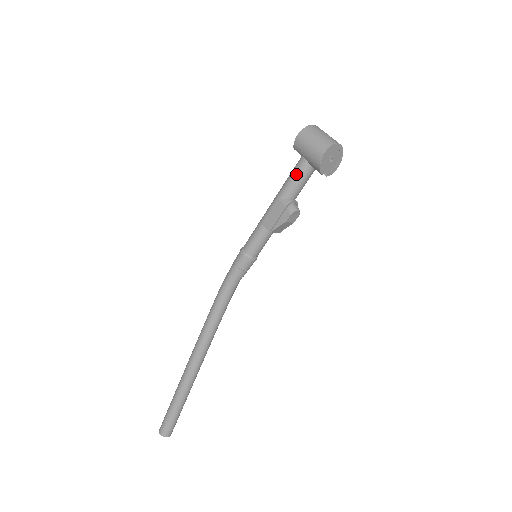
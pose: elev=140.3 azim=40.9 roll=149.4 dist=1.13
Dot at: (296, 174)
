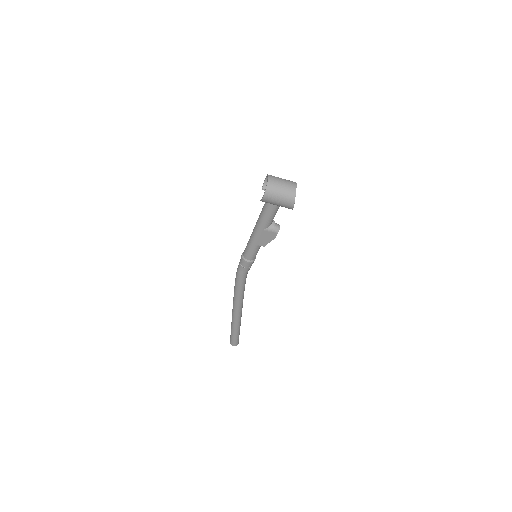
Dot at: (271, 214)
